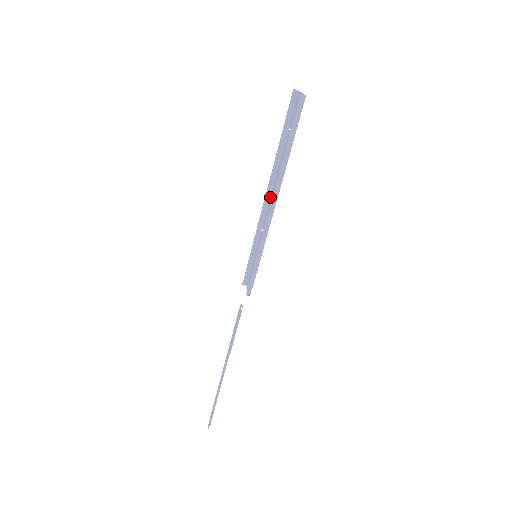
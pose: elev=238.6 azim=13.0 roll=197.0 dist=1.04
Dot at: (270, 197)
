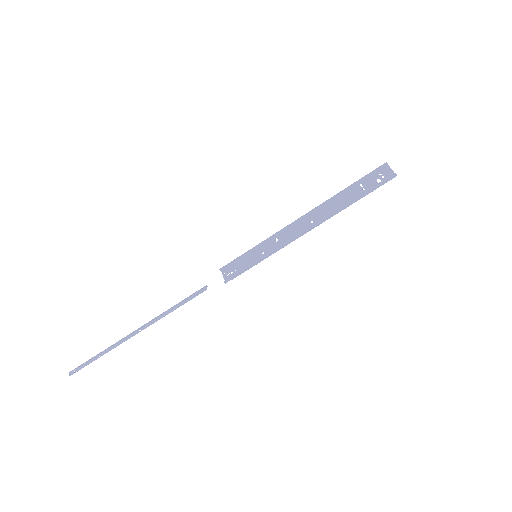
Dot at: (304, 220)
